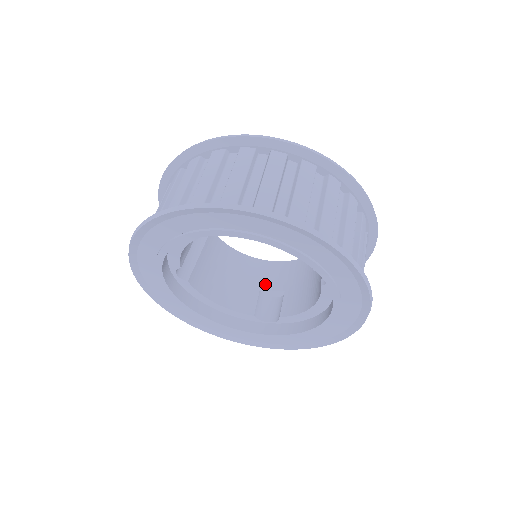
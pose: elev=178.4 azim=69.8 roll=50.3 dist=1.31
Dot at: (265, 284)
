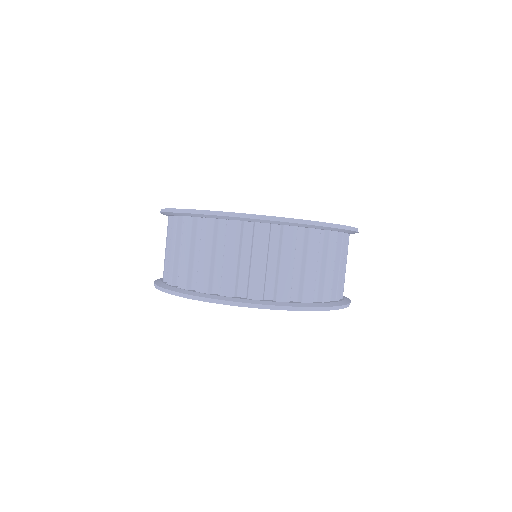
Dot at: occluded
